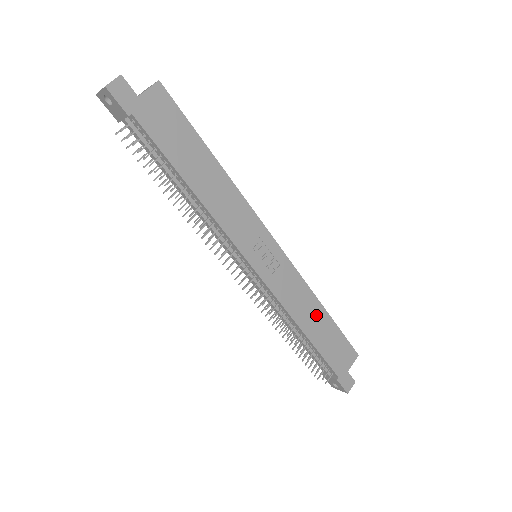
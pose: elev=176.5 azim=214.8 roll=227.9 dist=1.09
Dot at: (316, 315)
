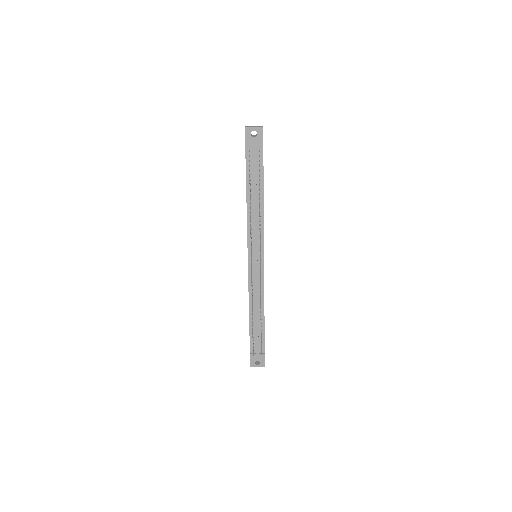
Dot at: occluded
